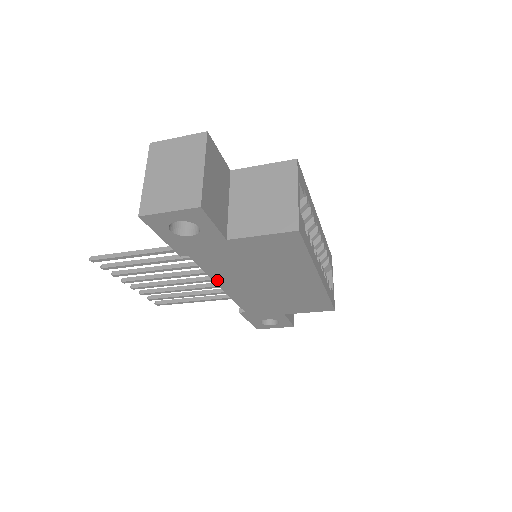
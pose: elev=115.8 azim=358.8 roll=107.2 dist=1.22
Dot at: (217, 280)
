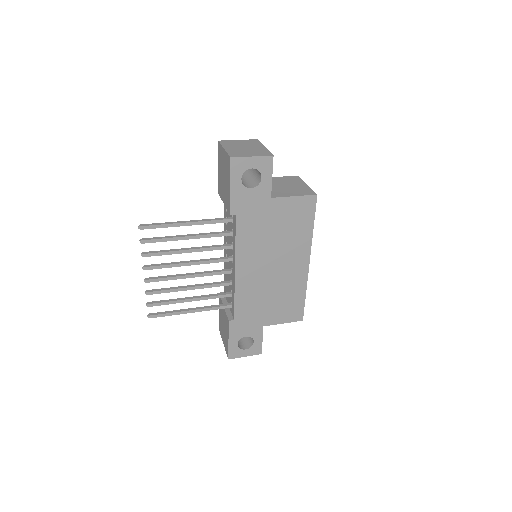
Dot at: (238, 257)
